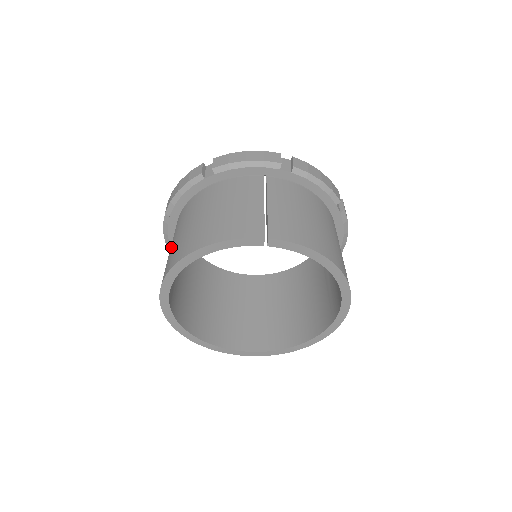
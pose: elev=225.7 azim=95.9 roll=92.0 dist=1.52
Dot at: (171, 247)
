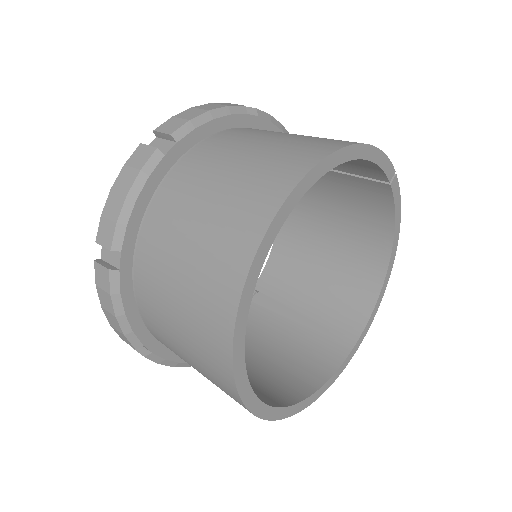
Dot at: (246, 159)
